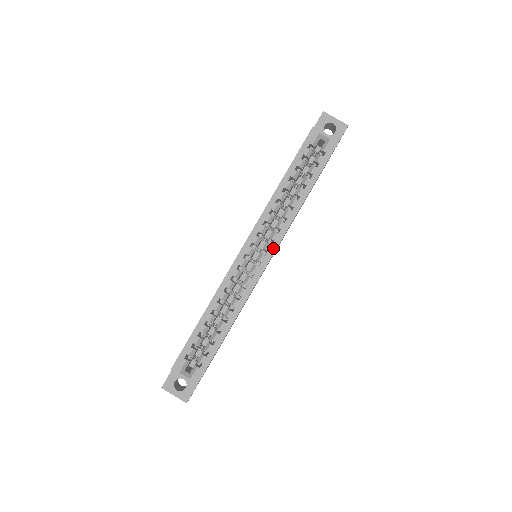
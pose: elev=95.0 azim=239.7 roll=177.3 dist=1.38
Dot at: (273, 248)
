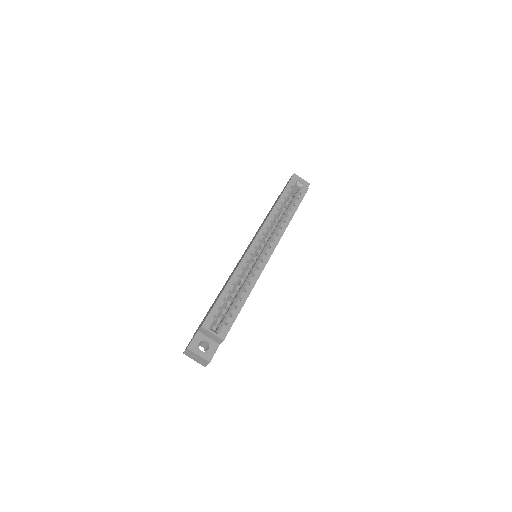
Dot at: (275, 244)
